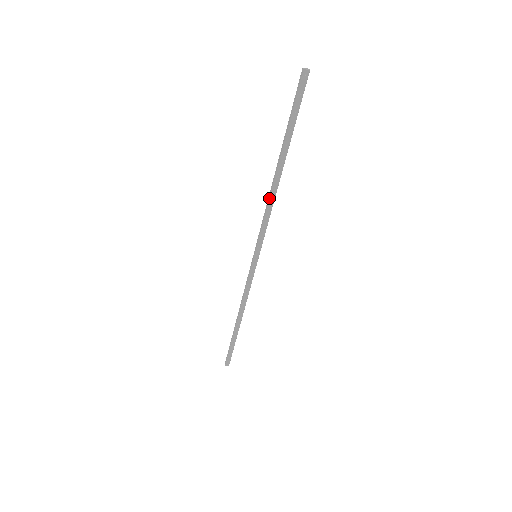
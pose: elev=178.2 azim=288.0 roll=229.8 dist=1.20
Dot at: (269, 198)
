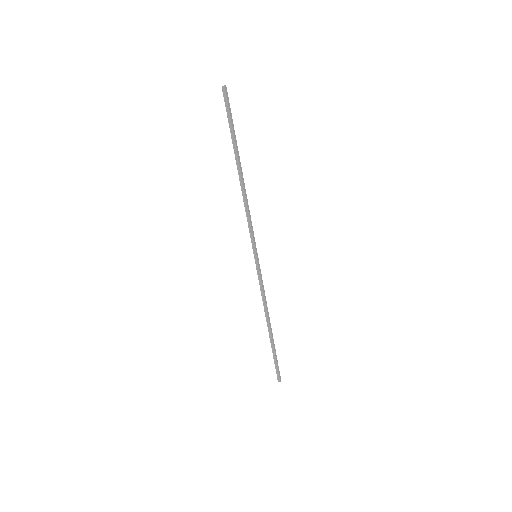
Dot at: (245, 198)
